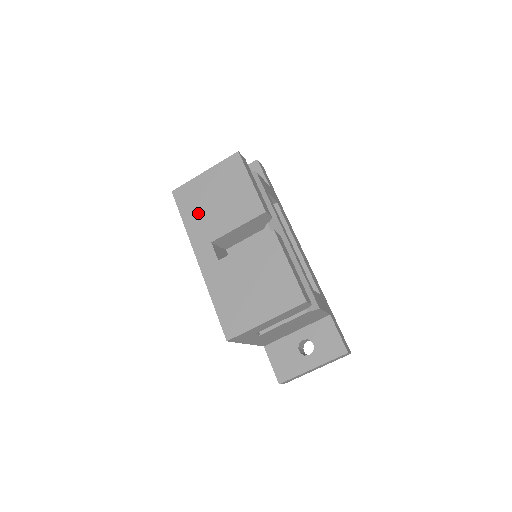
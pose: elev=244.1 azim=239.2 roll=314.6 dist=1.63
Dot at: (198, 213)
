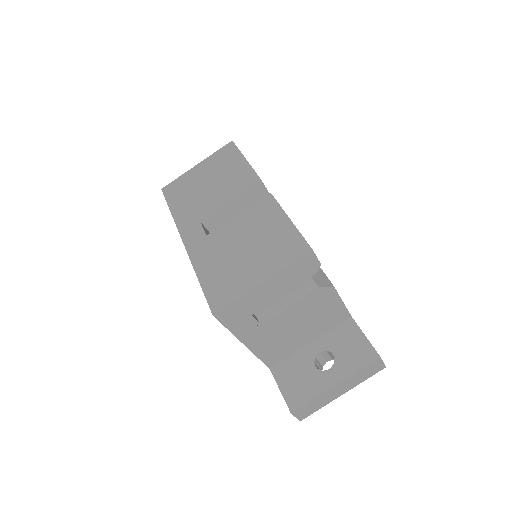
Dot at: (187, 199)
